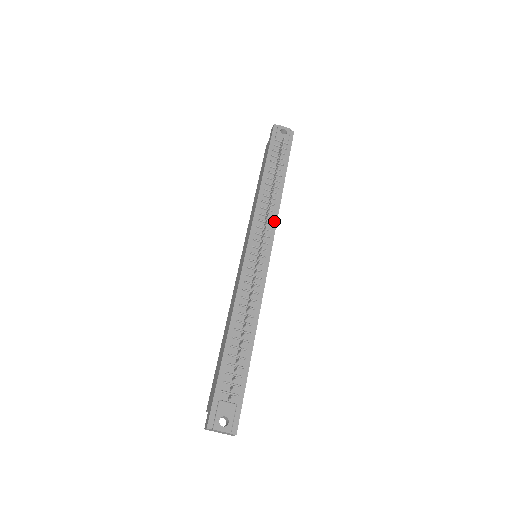
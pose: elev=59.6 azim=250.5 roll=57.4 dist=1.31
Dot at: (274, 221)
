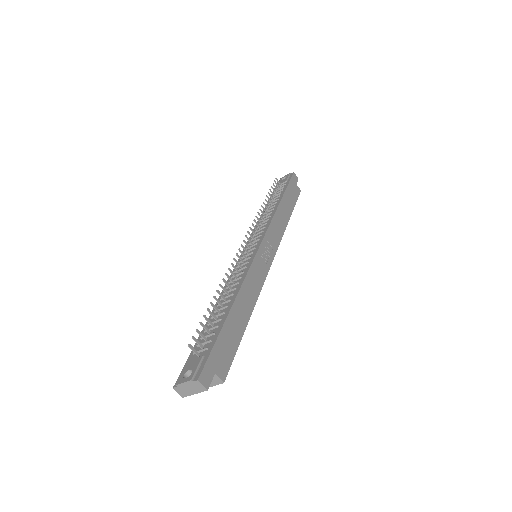
Dot at: (268, 224)
